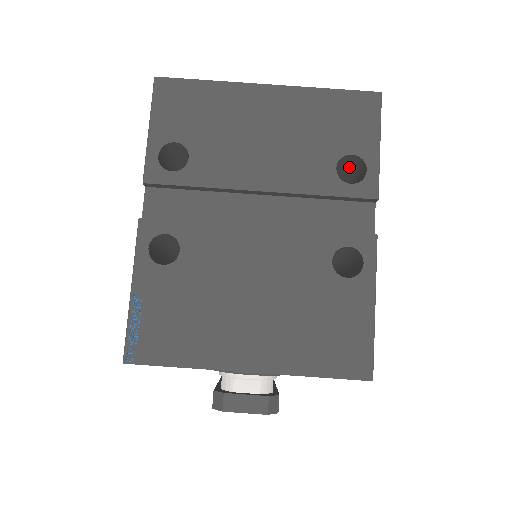
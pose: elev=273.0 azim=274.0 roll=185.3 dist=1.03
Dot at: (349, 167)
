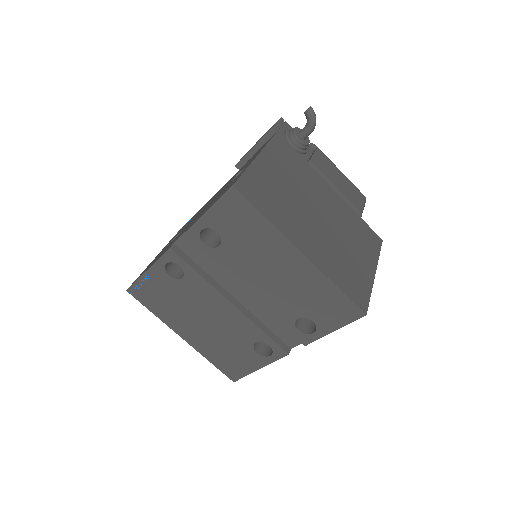
Dot at: occluded
